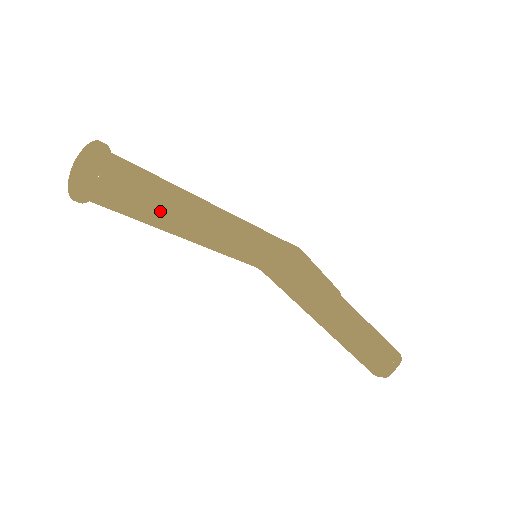
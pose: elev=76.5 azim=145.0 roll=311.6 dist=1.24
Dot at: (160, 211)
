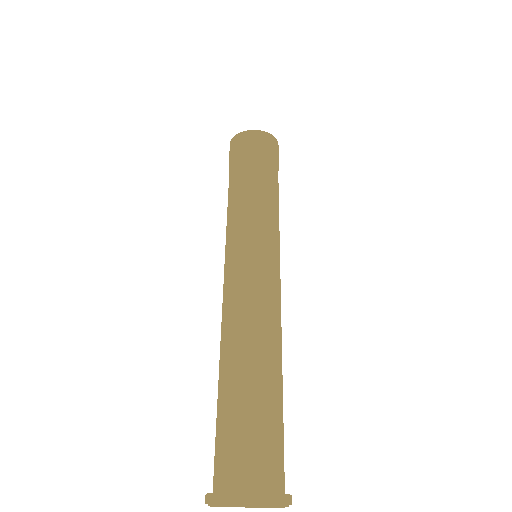
Dot at: occluded
